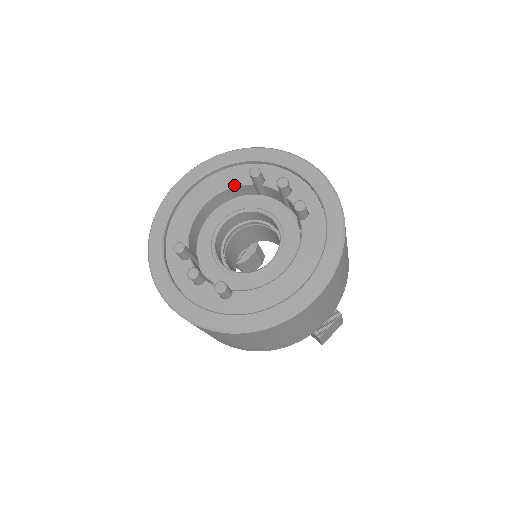
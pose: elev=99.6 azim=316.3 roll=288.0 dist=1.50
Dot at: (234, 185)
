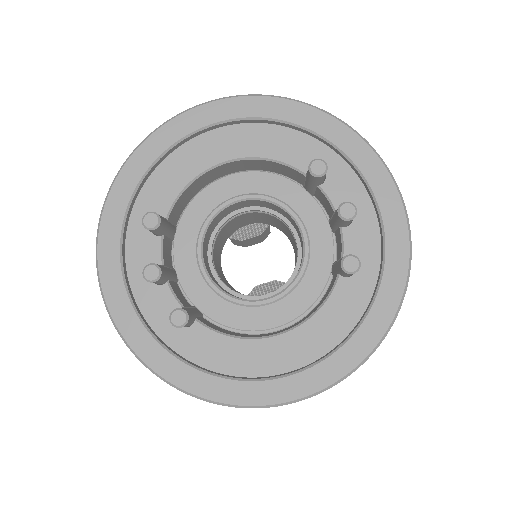
Dot at: (278, 160)
